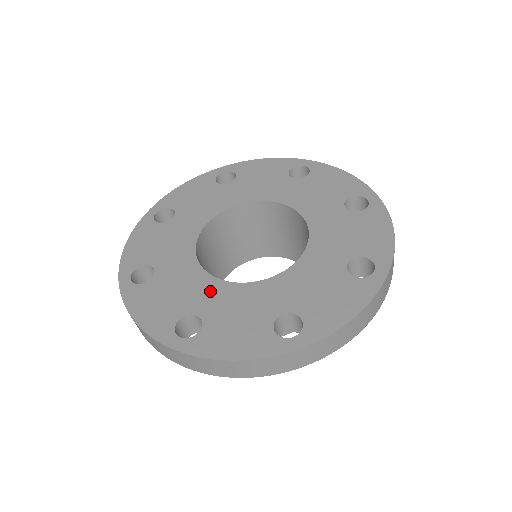
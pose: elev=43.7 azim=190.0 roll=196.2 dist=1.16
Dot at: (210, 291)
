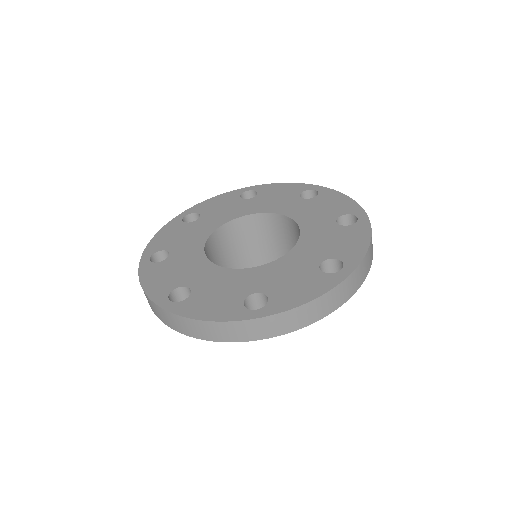
Dot at: (205, 272)
